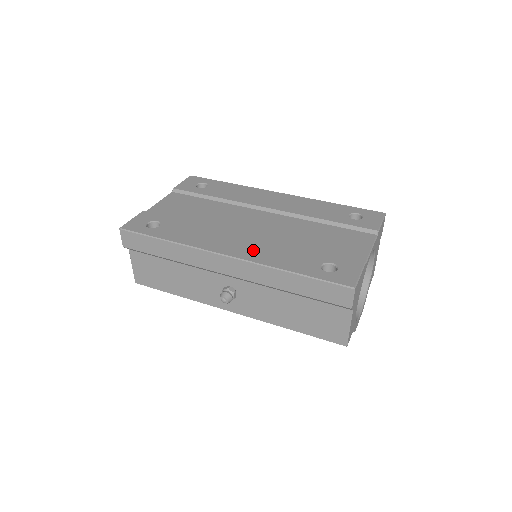
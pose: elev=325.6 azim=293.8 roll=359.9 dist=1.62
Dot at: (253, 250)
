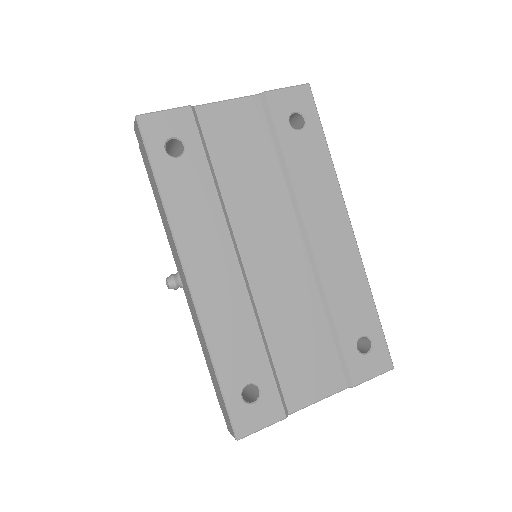
Dot at: (219, 299)
